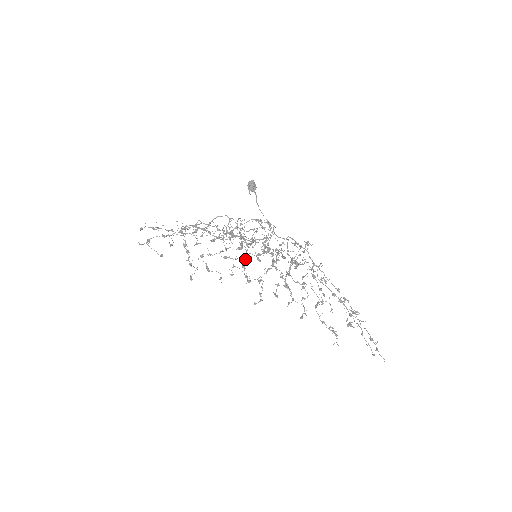
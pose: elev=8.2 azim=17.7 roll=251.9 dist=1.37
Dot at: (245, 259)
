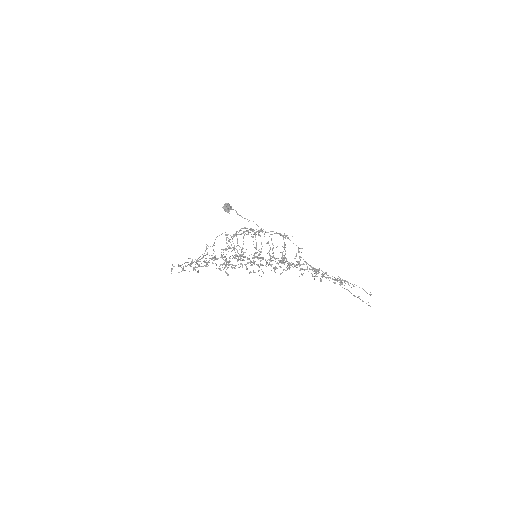
Dot at: (252, 257)
